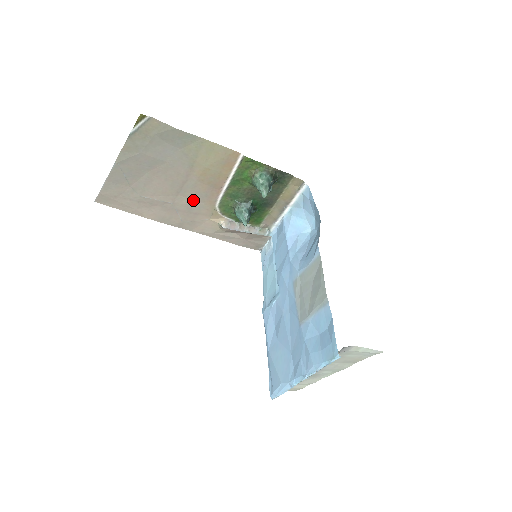
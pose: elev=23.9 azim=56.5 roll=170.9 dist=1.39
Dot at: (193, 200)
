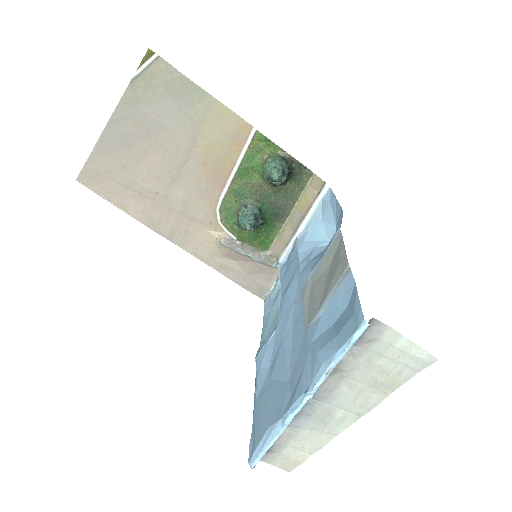
Dot at: (190, 195)
